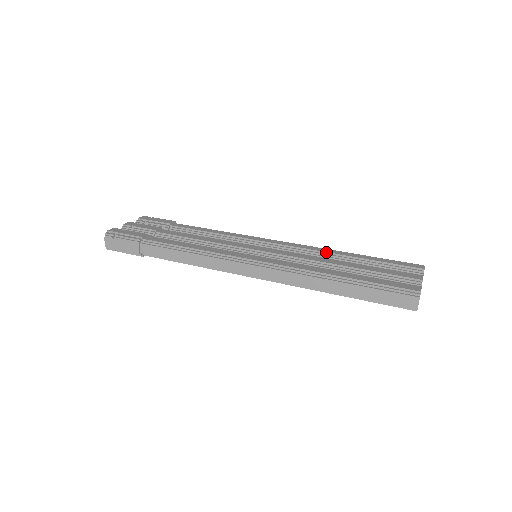
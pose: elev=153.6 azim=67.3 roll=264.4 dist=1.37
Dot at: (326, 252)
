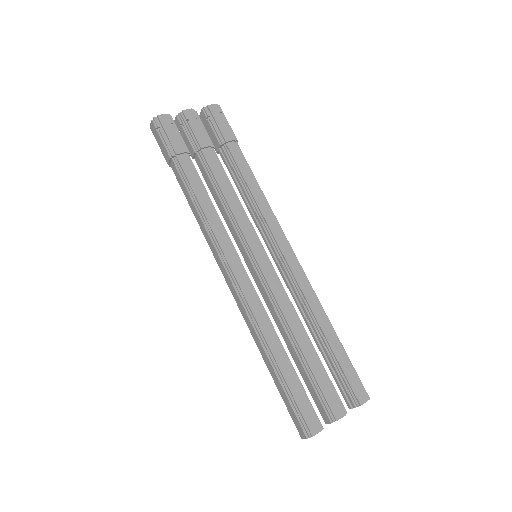
Dot at: (311, 309)
